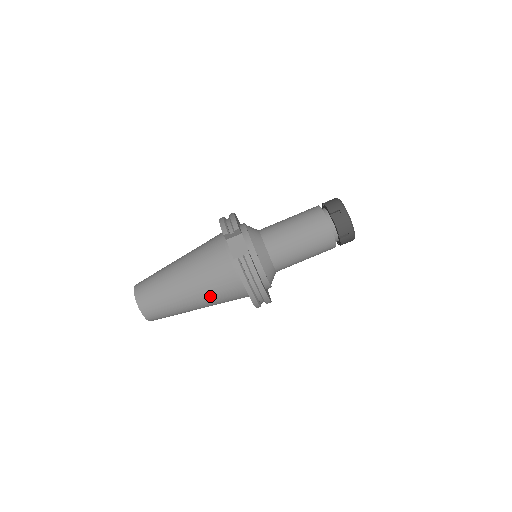
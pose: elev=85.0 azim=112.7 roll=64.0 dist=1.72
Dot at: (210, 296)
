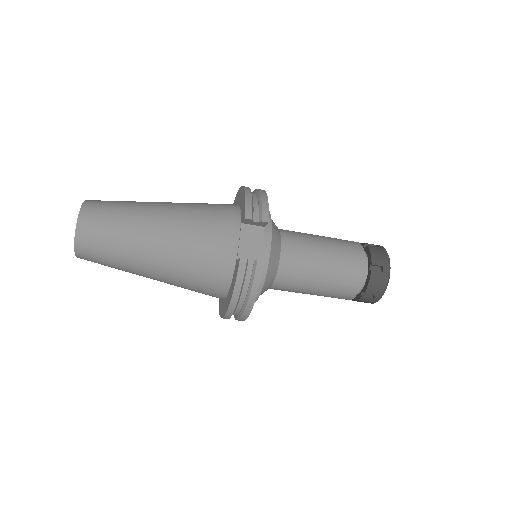
Dot at: (178, 277)
